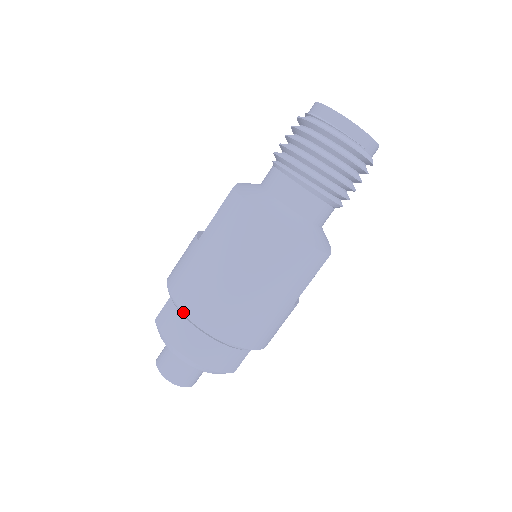
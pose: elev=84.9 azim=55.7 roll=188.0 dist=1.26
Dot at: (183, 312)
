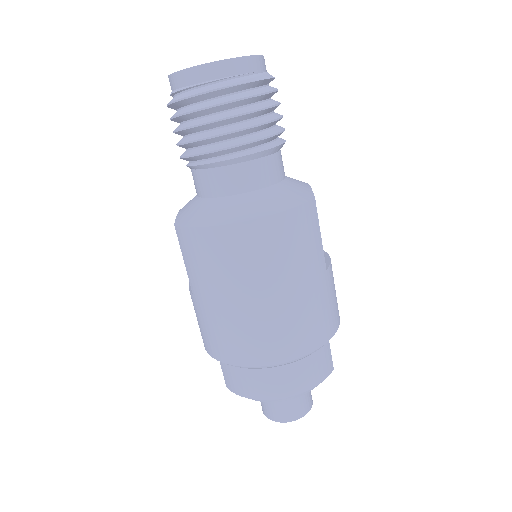
Dot at: occluded
